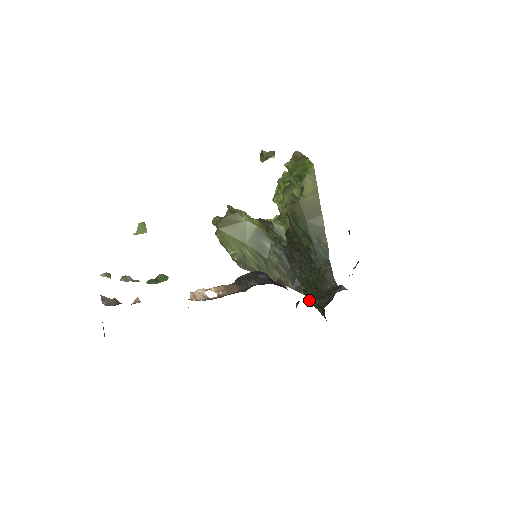
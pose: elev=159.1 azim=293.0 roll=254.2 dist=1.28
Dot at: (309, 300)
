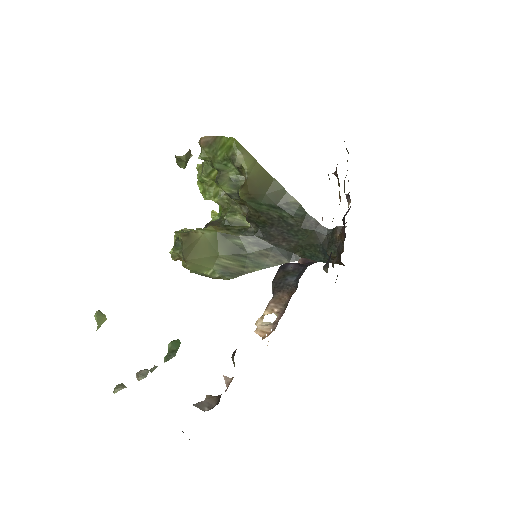
Dot at: occluded
